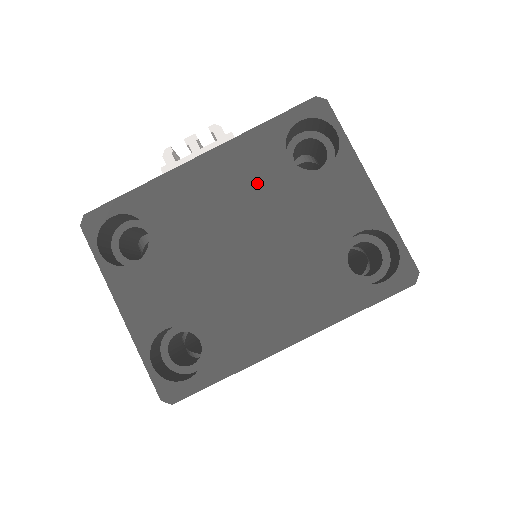
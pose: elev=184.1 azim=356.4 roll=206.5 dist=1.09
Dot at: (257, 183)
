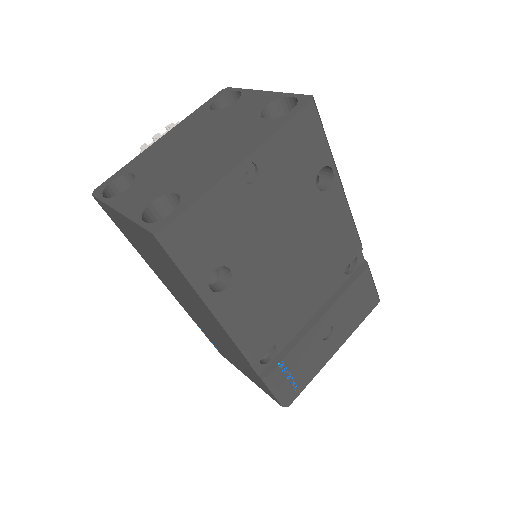
Dot at: (198, 126)
